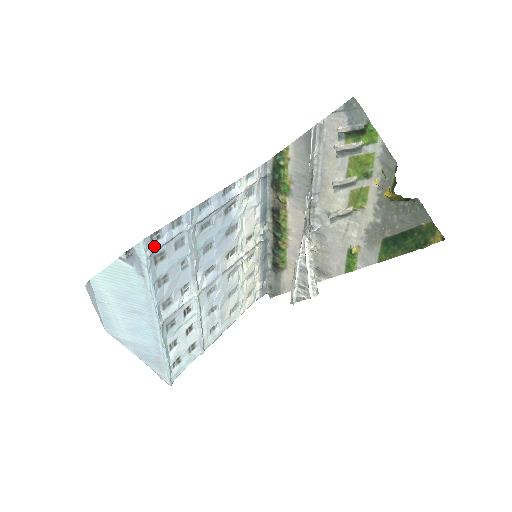
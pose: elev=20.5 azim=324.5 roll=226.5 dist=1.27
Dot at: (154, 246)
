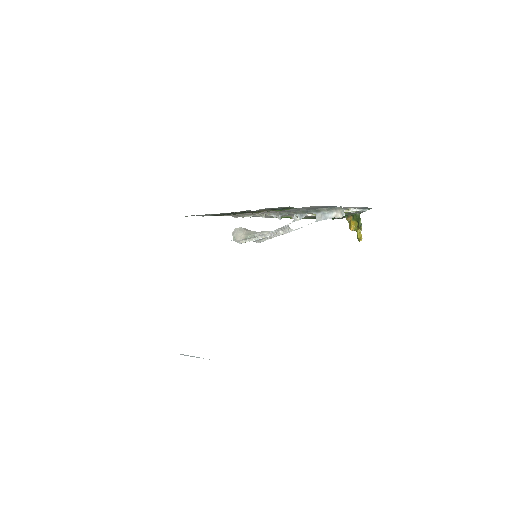
Dot at: occluded
